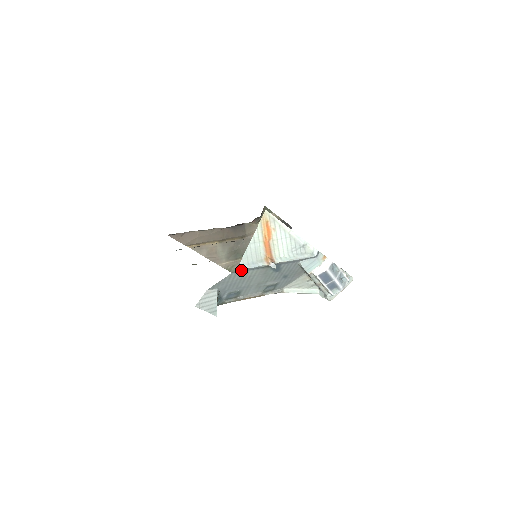
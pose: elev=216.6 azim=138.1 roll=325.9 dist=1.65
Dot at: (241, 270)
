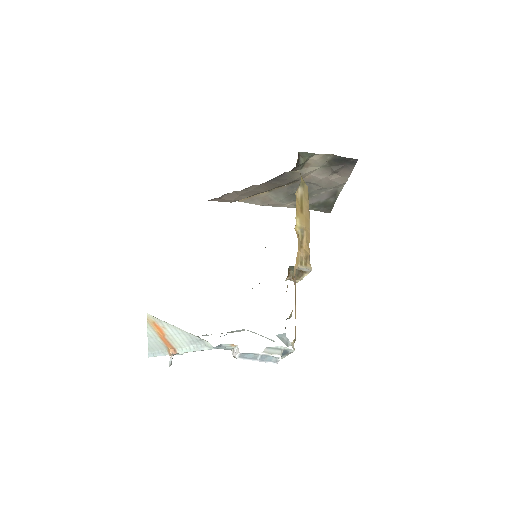
Dot at: (153, 355)
